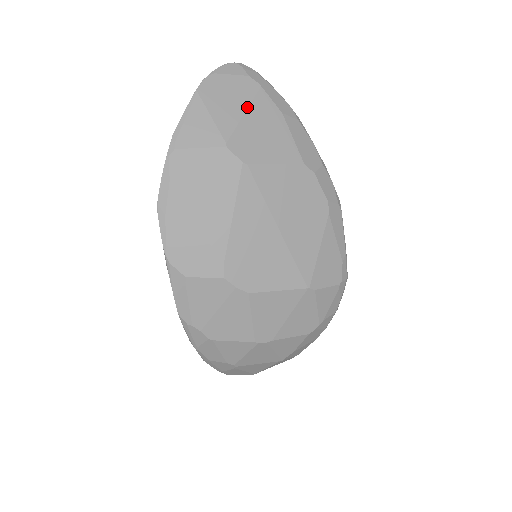
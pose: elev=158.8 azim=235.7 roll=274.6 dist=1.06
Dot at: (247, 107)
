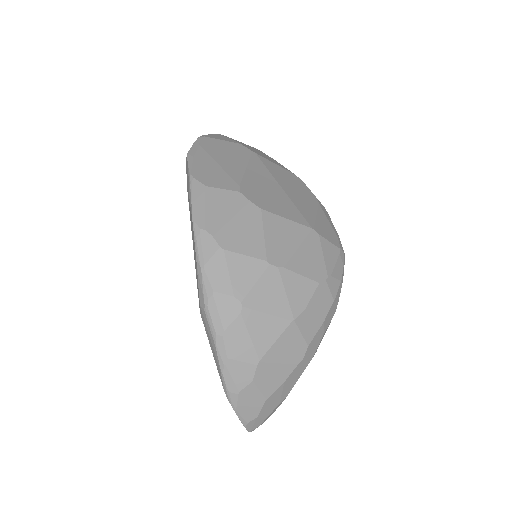
Dot at: (252, 147)
